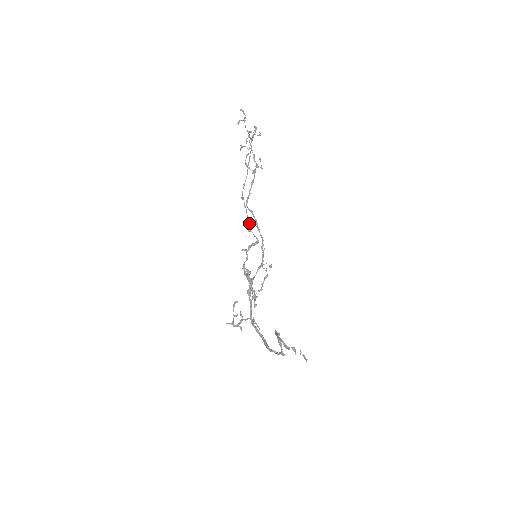
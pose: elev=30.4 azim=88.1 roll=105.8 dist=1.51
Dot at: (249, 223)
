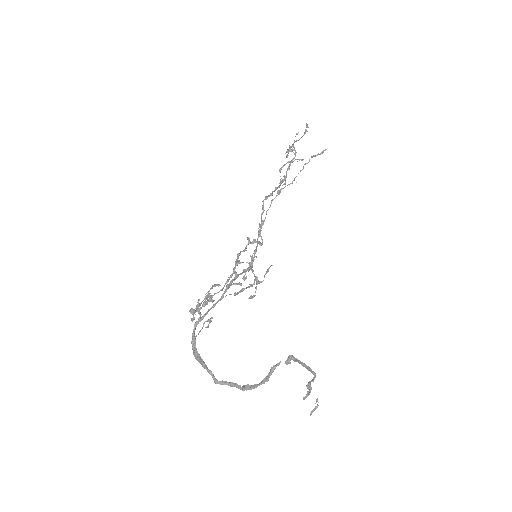
Dot at: occluded
